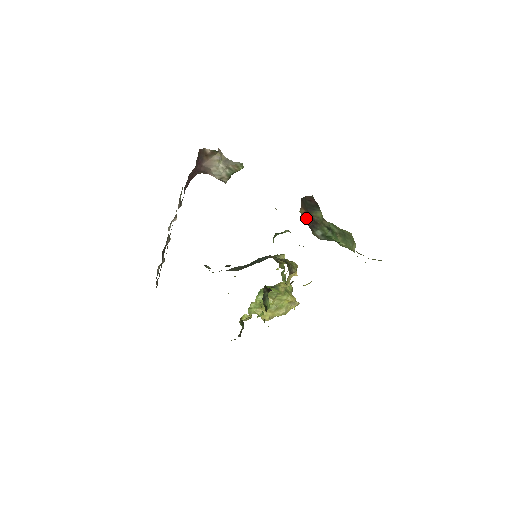
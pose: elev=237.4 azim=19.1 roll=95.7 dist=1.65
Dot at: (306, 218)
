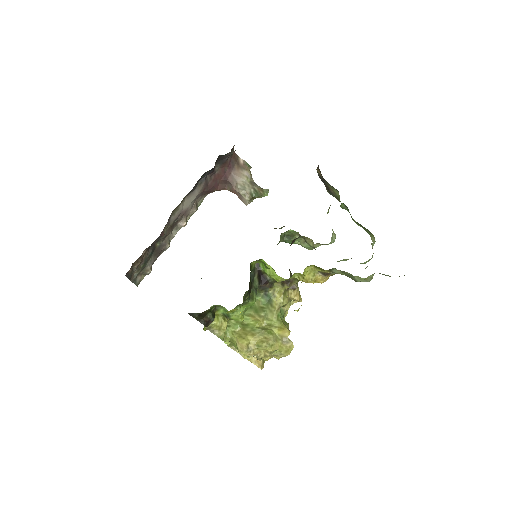
Dot at: (322, 181)
